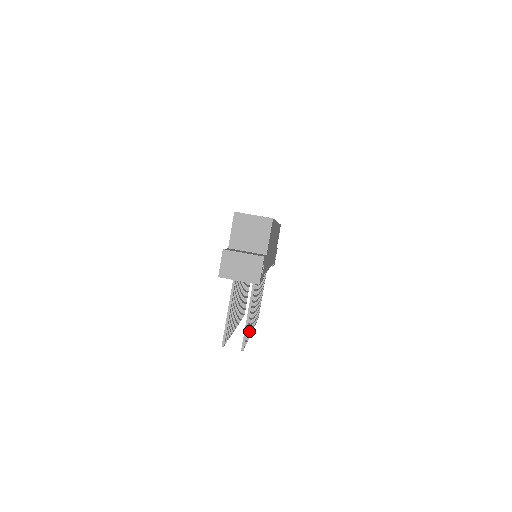
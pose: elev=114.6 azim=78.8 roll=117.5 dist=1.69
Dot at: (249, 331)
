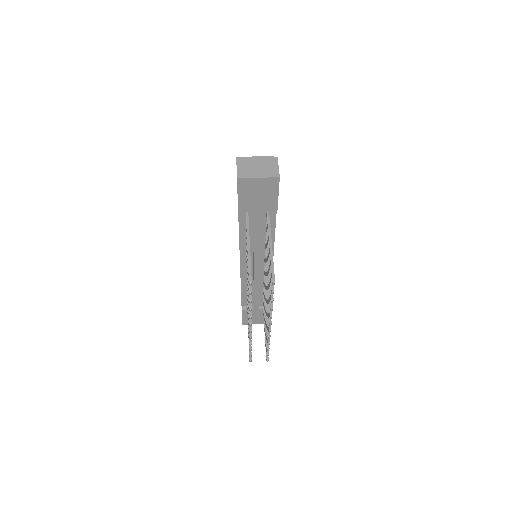
Dot at: occluded
